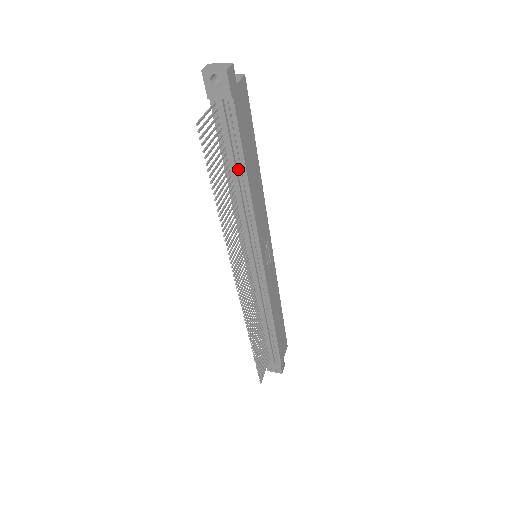
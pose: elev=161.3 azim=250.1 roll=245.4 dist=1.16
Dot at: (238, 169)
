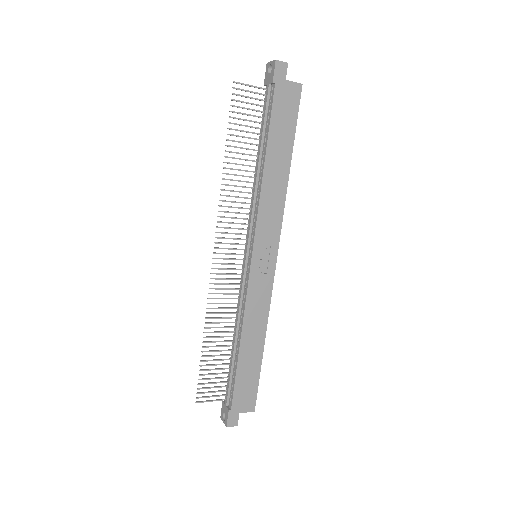
Dot at: (263, 150)
